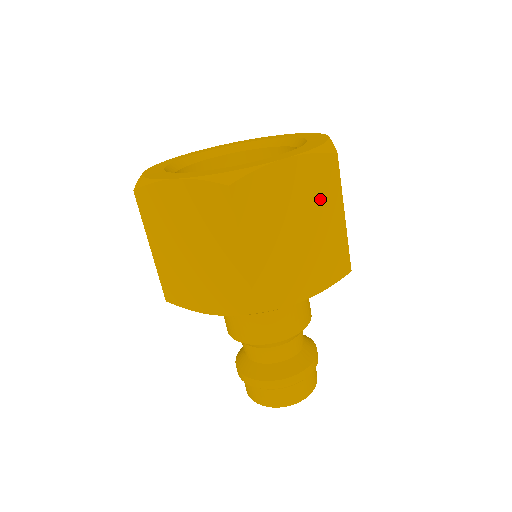
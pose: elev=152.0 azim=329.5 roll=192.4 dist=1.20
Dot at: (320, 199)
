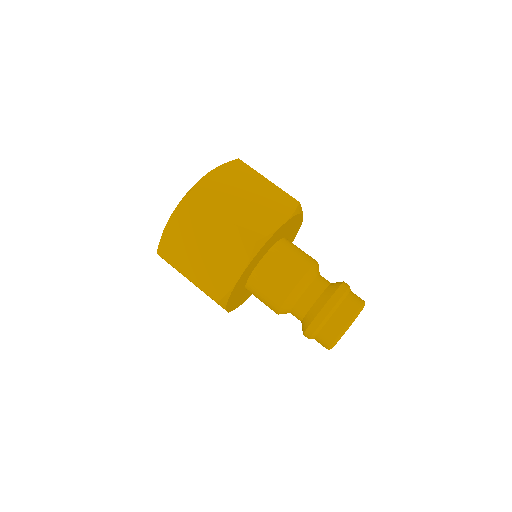
Dot at: (247, 179)
